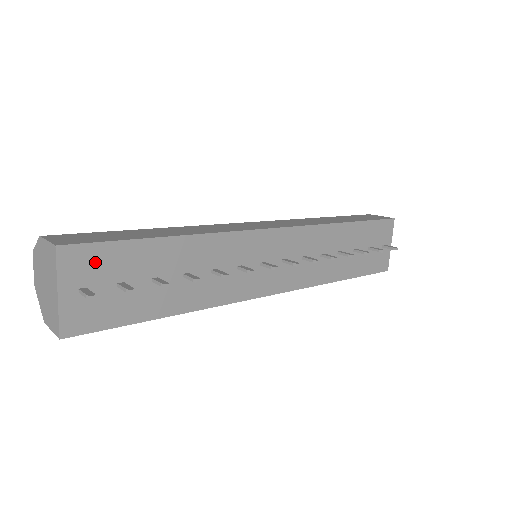
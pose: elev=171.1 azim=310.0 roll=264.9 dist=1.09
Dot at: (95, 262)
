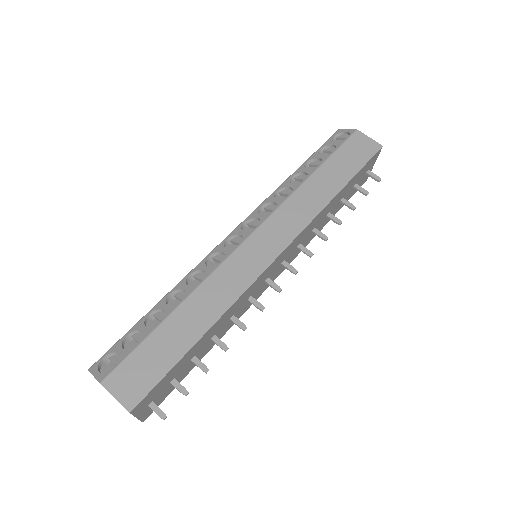
Dot at: (155, 392)
